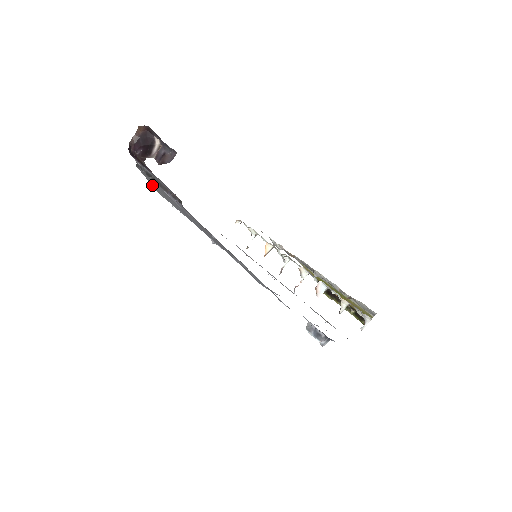
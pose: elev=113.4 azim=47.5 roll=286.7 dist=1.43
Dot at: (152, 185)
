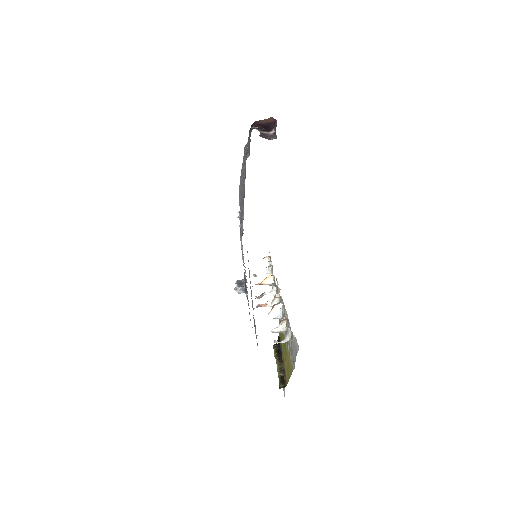
Dot at: occluded
